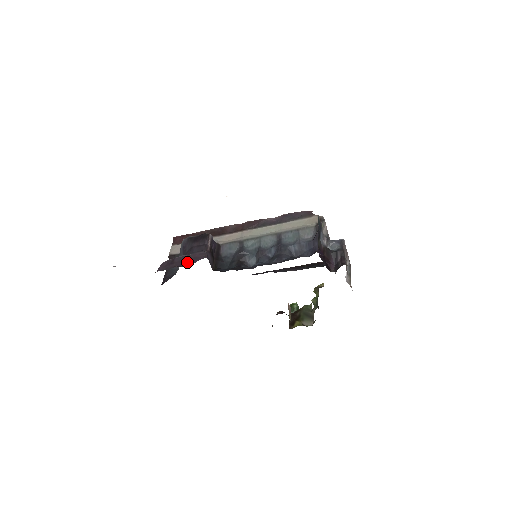
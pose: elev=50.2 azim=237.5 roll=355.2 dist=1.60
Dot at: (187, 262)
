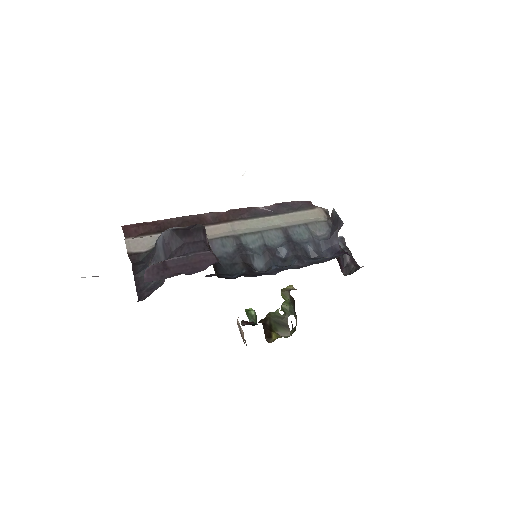
Dot at: (193, 267)
